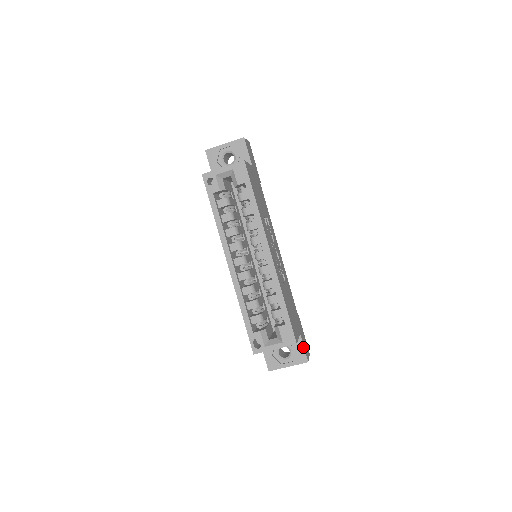
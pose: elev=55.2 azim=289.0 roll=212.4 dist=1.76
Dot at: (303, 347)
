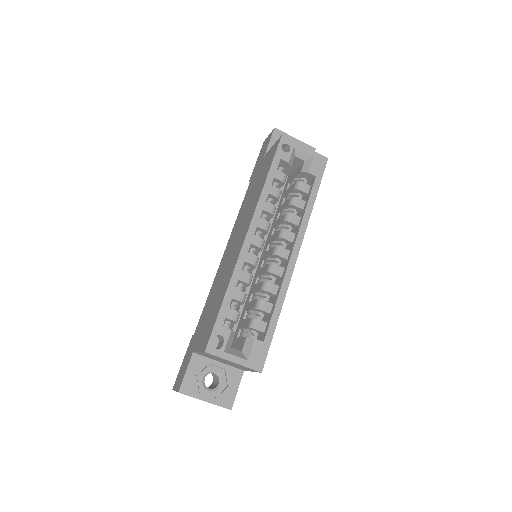
Dot at: (237, 388)
